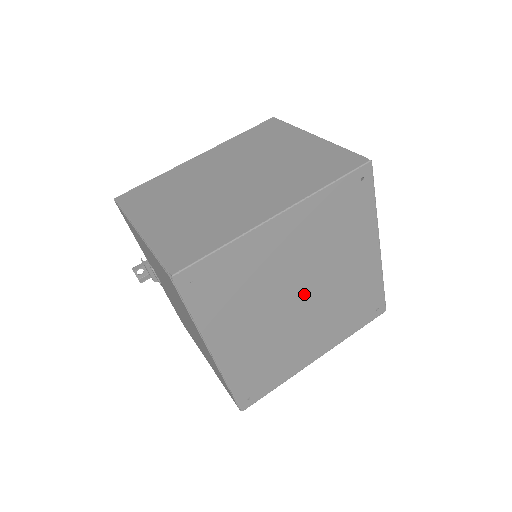
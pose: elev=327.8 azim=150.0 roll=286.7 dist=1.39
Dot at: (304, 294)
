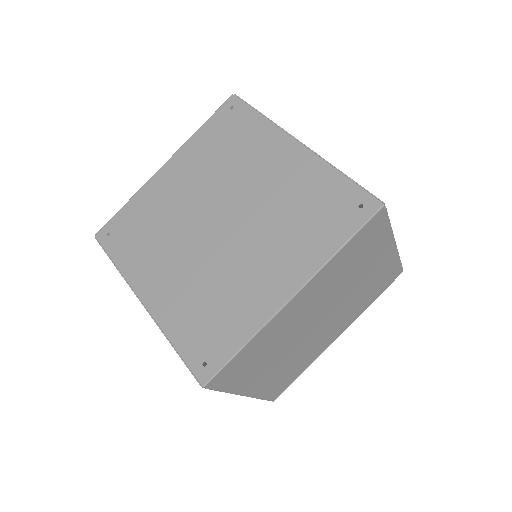
Dot at: (222, 218)
